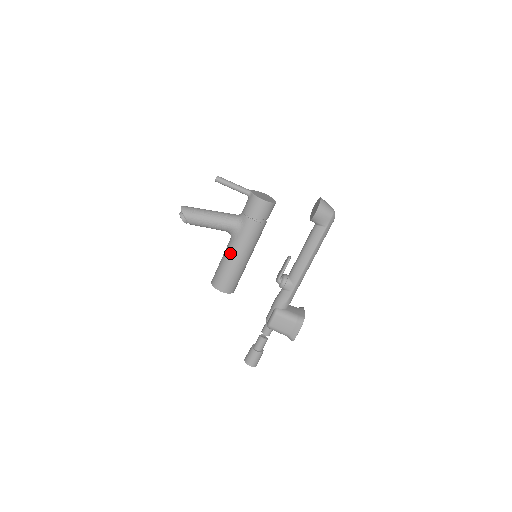
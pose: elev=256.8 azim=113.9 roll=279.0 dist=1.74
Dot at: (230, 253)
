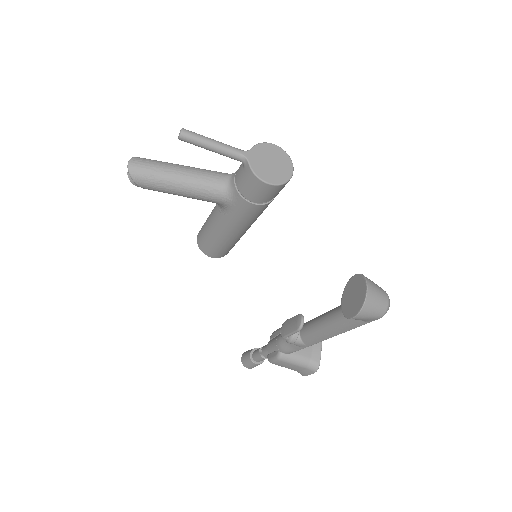
Dot at: (218, 227)
